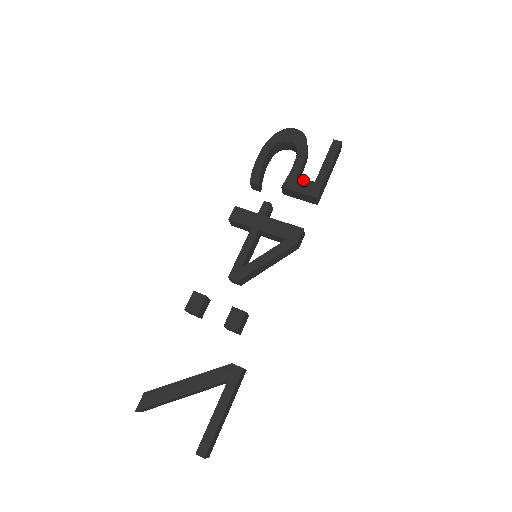
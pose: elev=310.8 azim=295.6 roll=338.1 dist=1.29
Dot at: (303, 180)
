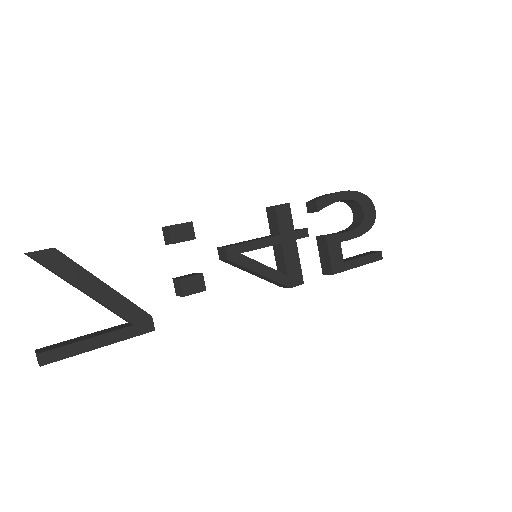
Dot at: (341, 251)
